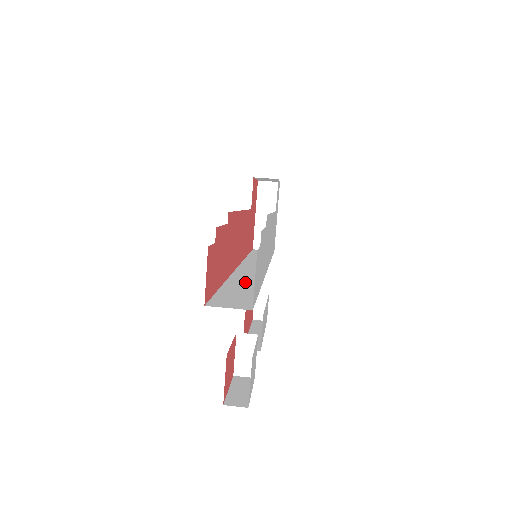
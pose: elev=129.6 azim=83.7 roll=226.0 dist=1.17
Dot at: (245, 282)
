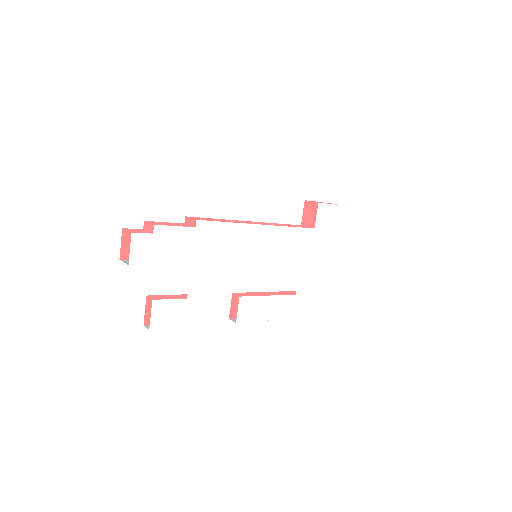
Dot at: occluded
